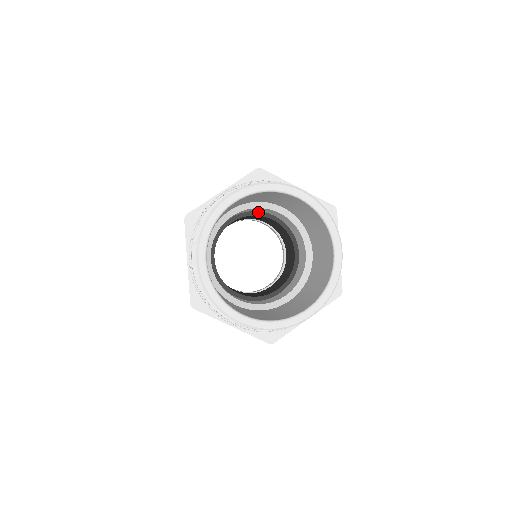
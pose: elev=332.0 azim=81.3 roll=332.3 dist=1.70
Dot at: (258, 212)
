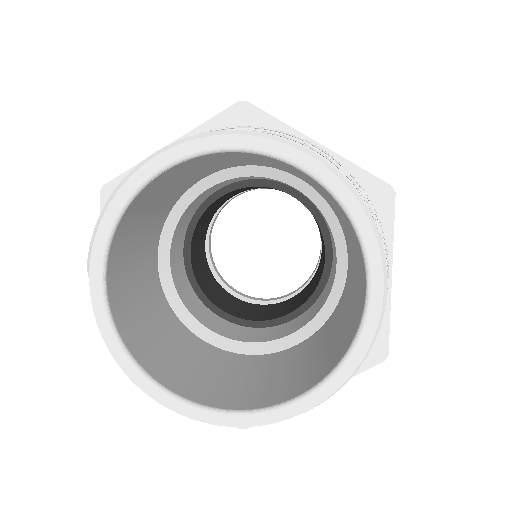
Dot at: (267, 181)
